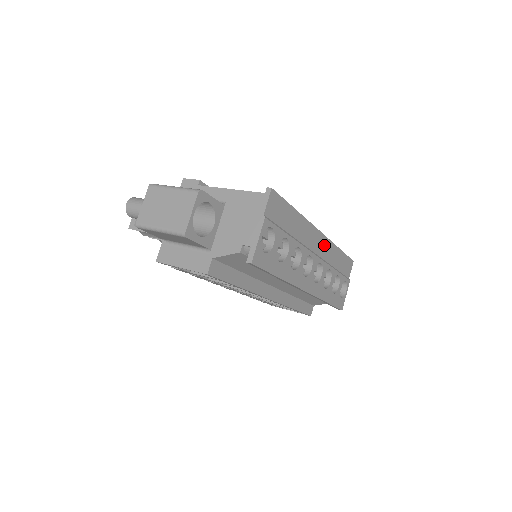
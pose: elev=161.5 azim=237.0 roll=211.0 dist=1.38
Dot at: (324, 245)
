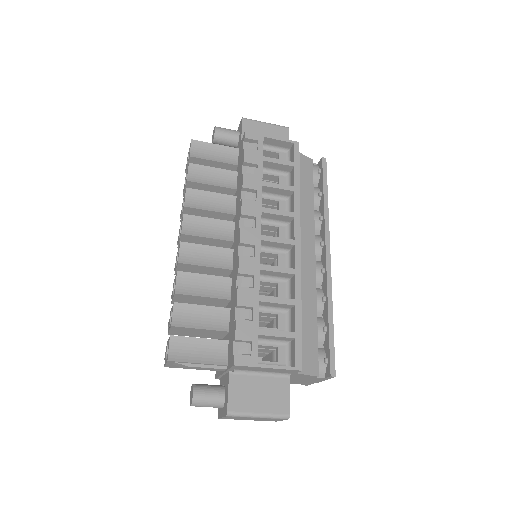
Dot at: occluded
